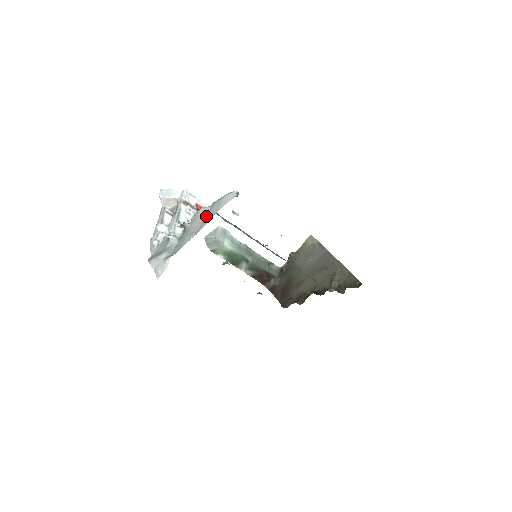
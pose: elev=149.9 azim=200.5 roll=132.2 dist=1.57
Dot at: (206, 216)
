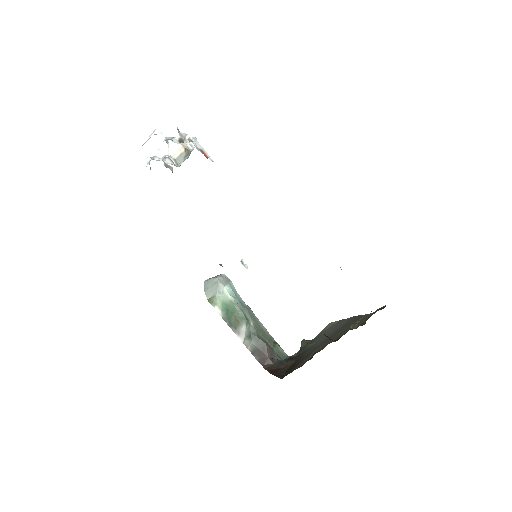
Dot at: occluded
